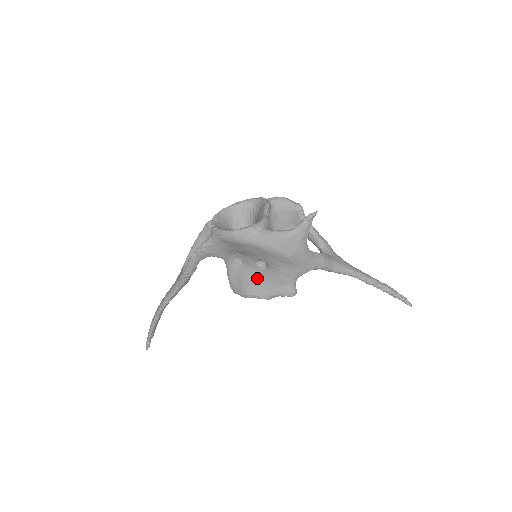
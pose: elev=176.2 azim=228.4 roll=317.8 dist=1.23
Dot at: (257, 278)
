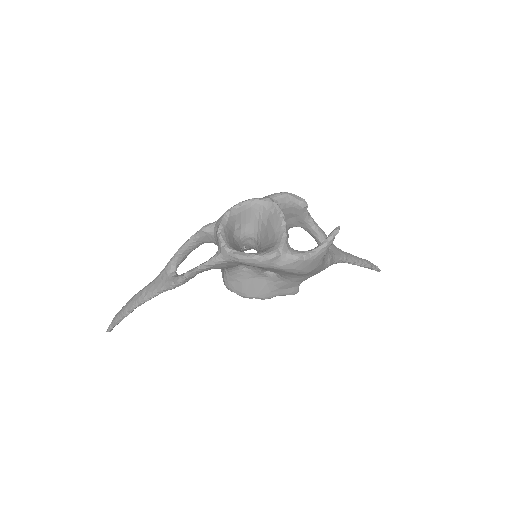
Dot at: (261, 282)
